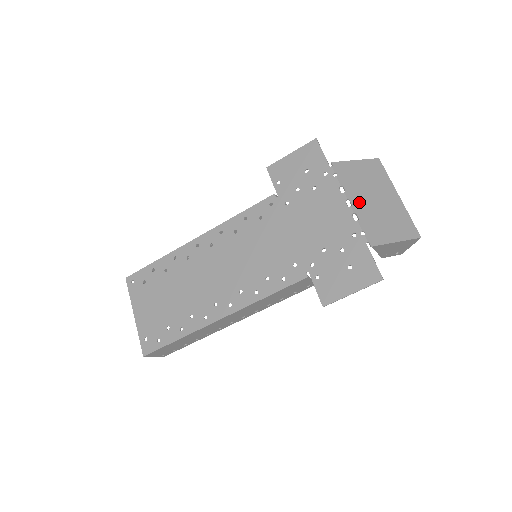
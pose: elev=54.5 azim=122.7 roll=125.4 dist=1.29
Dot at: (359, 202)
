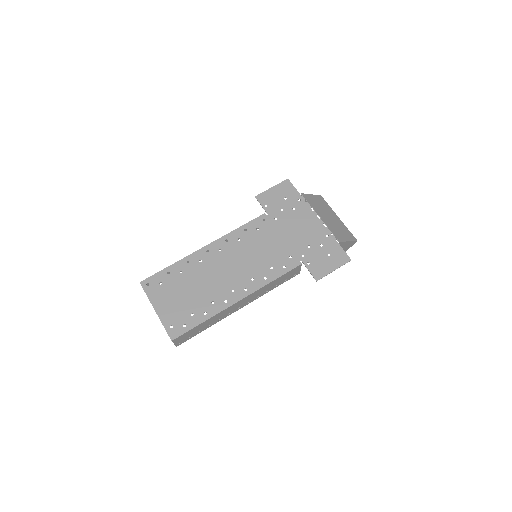
Dot at: (323, 217)
